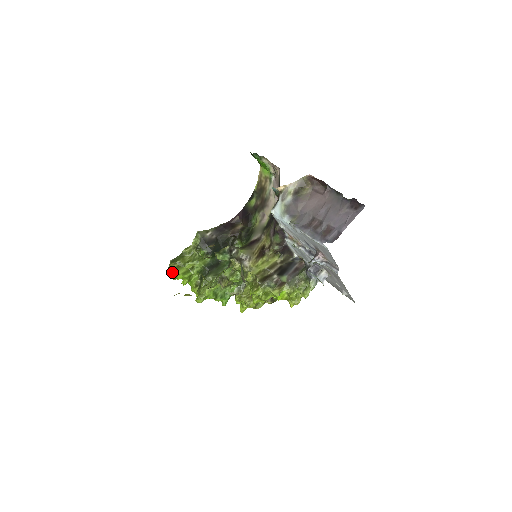
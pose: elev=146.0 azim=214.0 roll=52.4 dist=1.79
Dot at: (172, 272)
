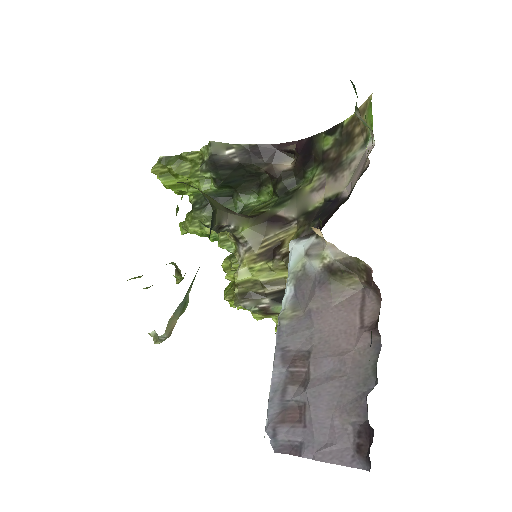
Dot at: occluded
